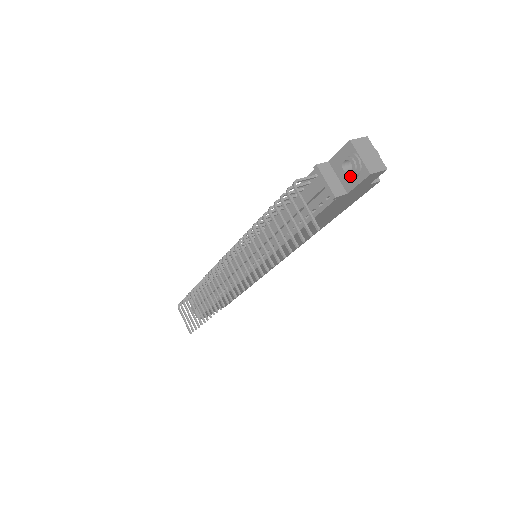
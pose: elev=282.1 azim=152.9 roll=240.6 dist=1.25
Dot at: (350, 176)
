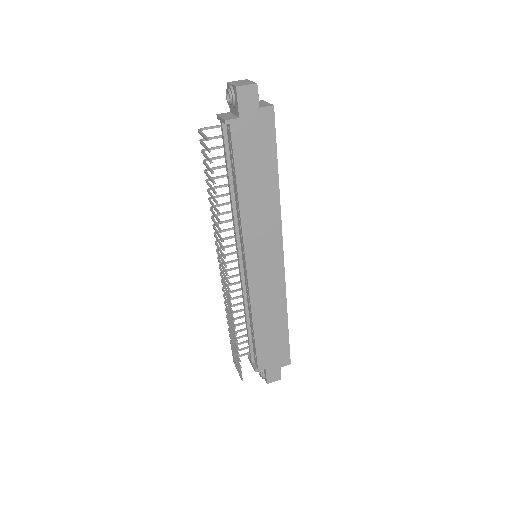
Dot at: (232, 102)
